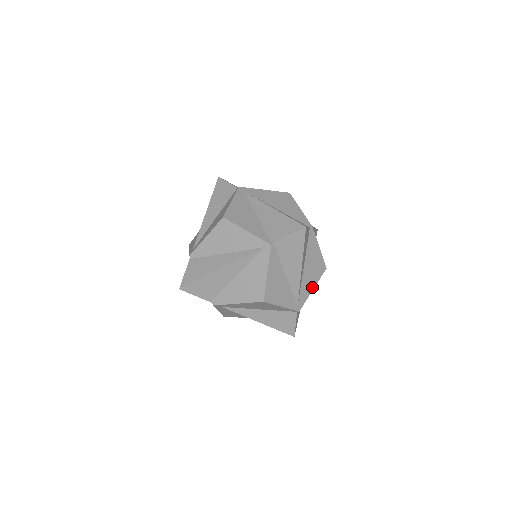
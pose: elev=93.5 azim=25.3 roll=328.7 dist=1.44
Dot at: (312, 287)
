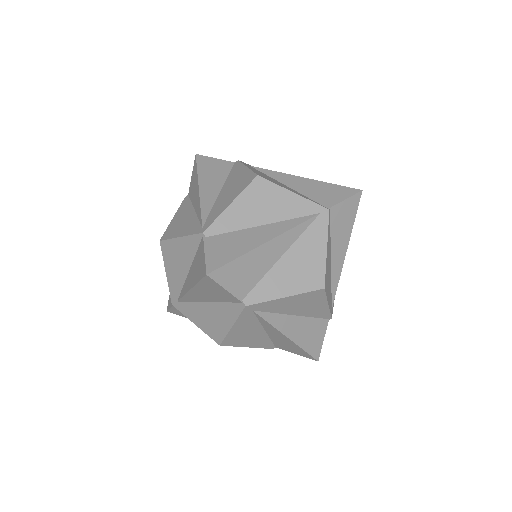
Dot at: occluded
